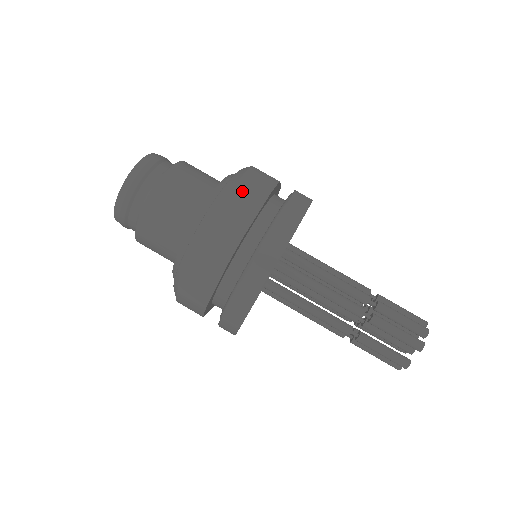
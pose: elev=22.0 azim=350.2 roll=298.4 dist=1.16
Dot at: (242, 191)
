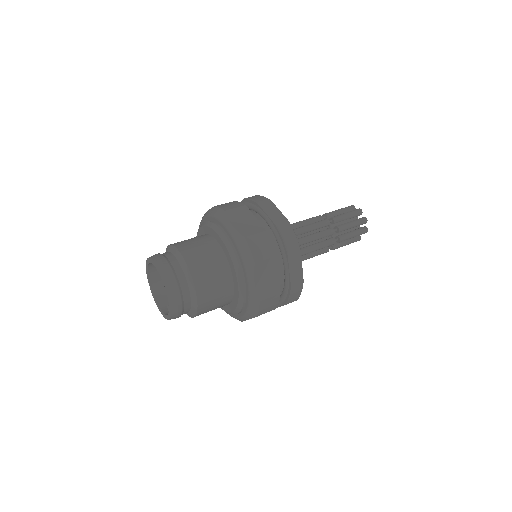
Dot at: (261, 270)
